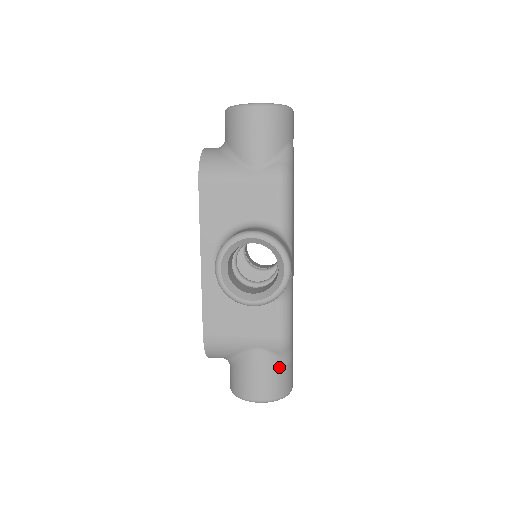
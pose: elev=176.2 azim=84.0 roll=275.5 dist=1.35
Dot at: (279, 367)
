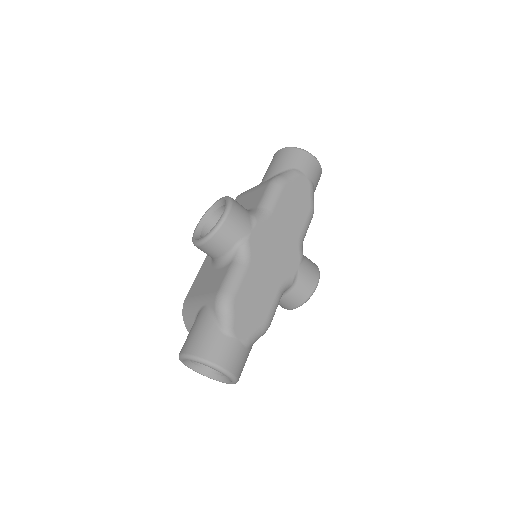
Dot at: (212, 326)
